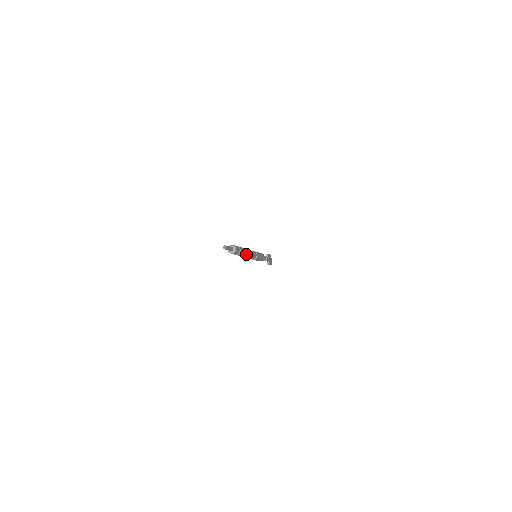
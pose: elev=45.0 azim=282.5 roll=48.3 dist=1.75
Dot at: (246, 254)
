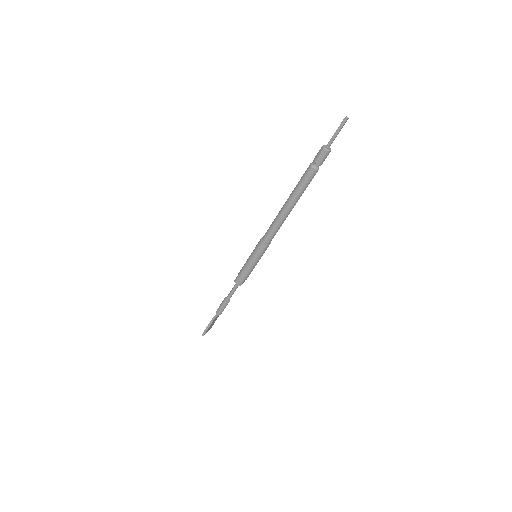
Dot at: (298, 198)
